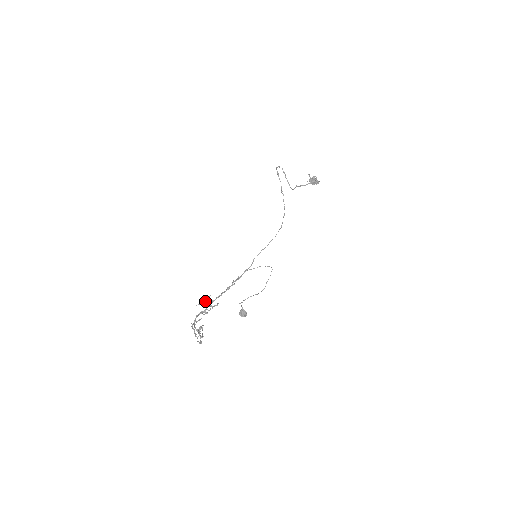
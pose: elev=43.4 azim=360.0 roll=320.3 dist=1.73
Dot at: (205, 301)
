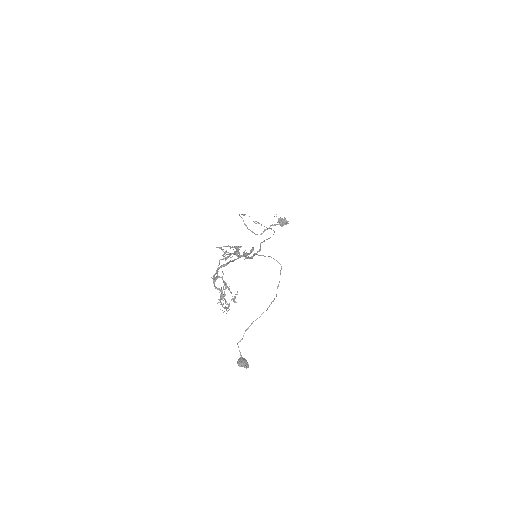
Dot at: occluded
